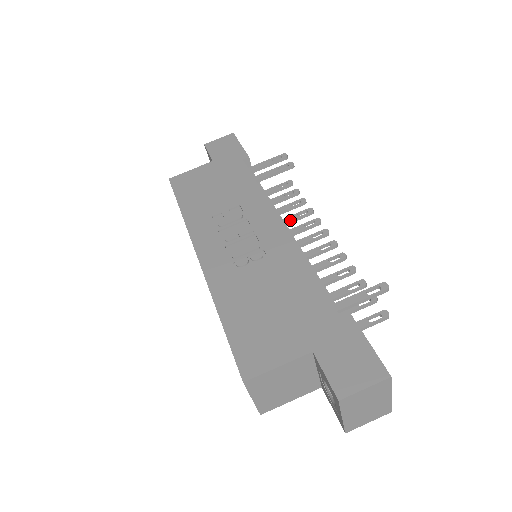
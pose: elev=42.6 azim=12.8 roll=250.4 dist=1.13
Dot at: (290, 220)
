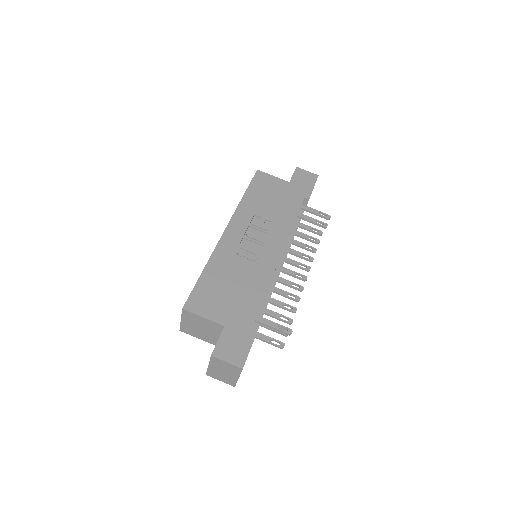
Dot at: (296, 254)
